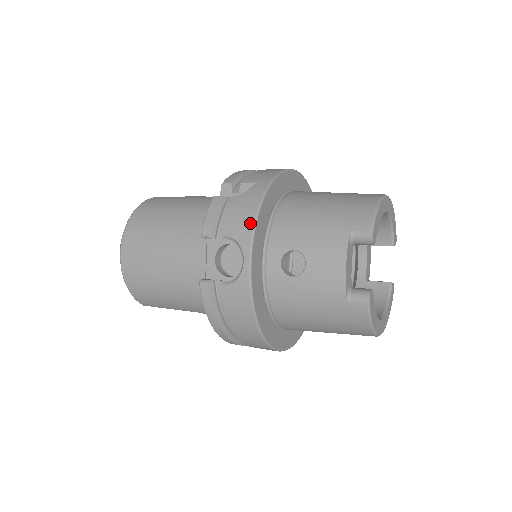
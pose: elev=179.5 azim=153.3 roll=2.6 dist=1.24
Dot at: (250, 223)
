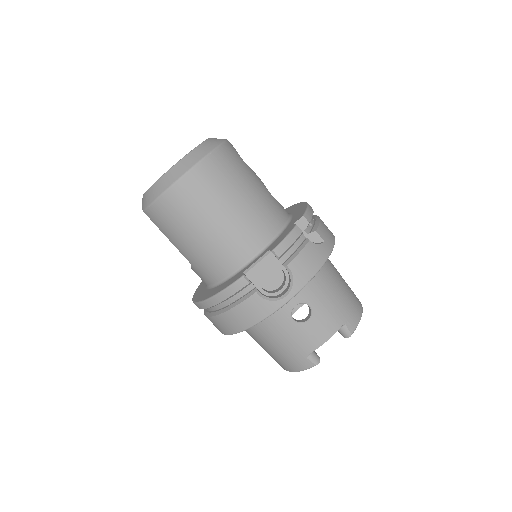
Dot at: (310, 275)
